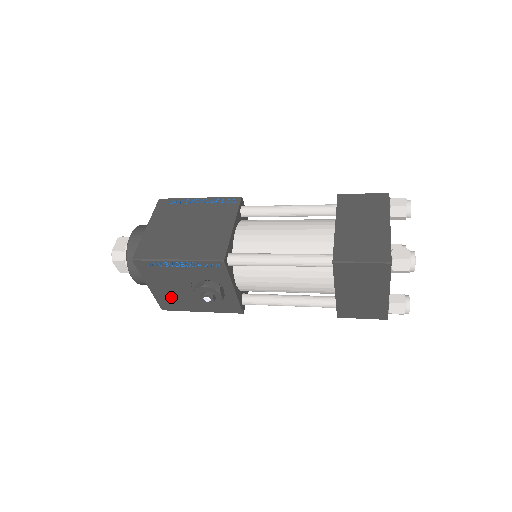
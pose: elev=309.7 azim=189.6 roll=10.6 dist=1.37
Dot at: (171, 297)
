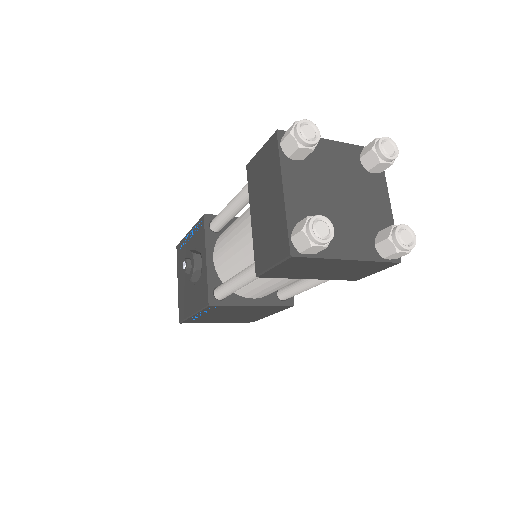
Dot at: (184, 295)
